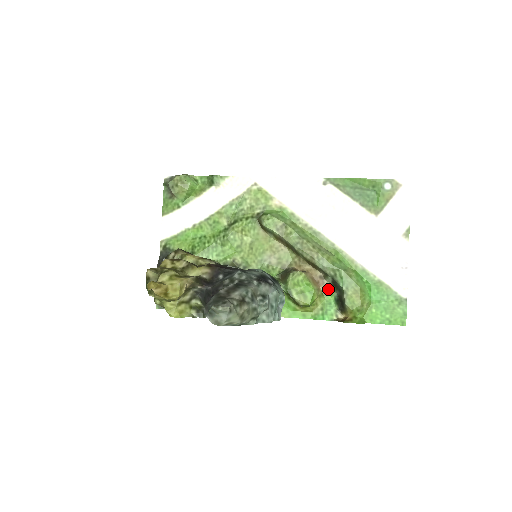
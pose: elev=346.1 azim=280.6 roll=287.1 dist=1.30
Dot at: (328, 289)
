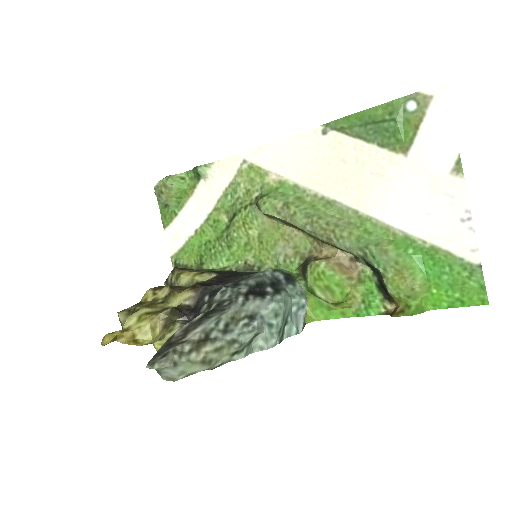
Dot at: (365, 273)
